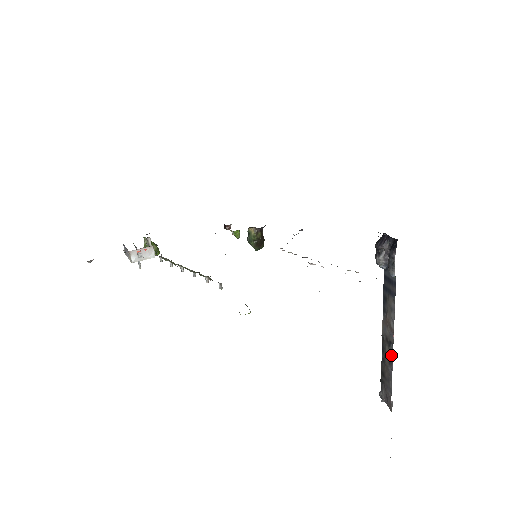
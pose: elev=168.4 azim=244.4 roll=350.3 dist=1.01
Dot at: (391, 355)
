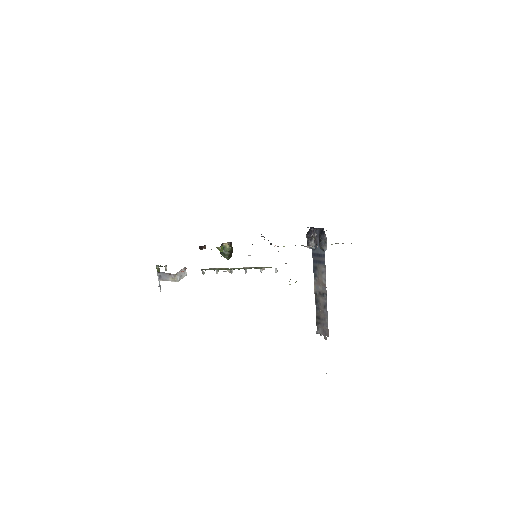
Dot at: (325, 302)
